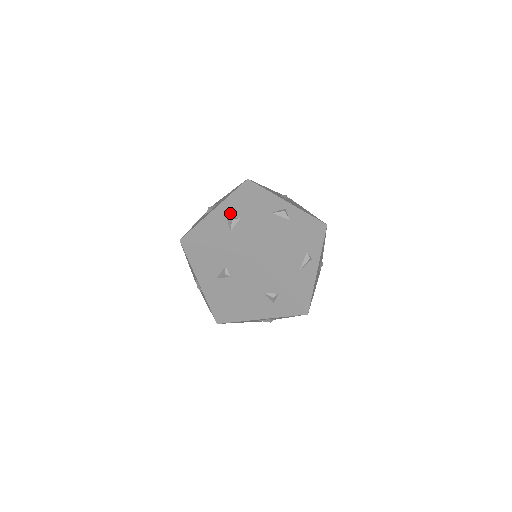
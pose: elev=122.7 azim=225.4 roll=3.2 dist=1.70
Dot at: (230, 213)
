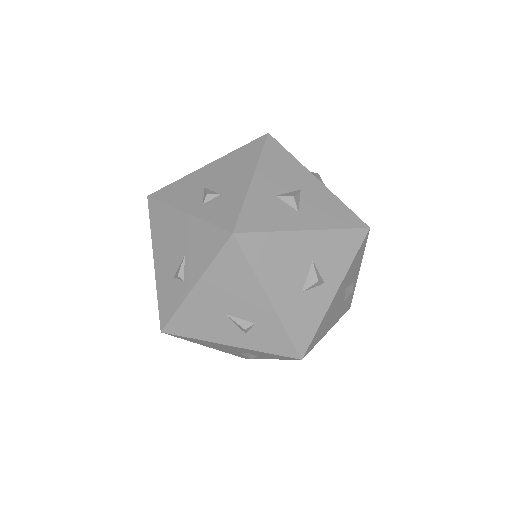
Dot at: (320, 262)
